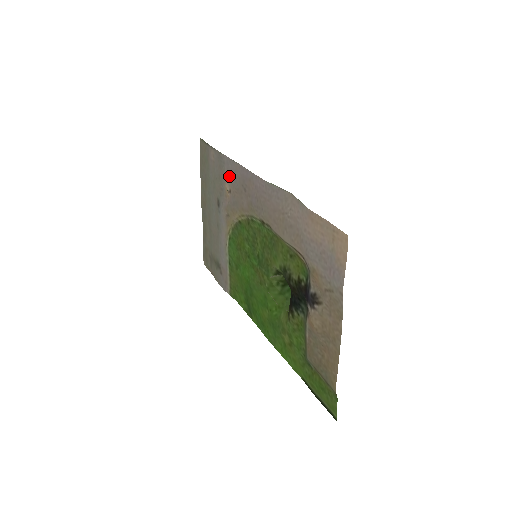
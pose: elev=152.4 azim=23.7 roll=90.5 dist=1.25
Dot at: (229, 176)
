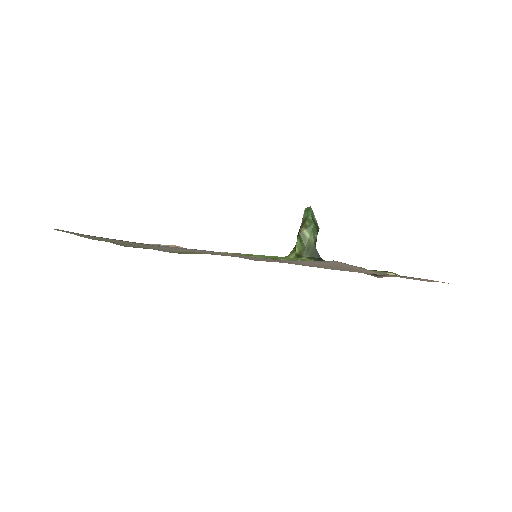
Dot at: occluded
